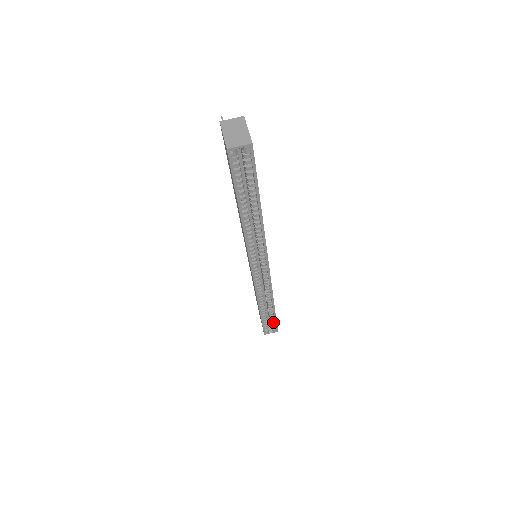
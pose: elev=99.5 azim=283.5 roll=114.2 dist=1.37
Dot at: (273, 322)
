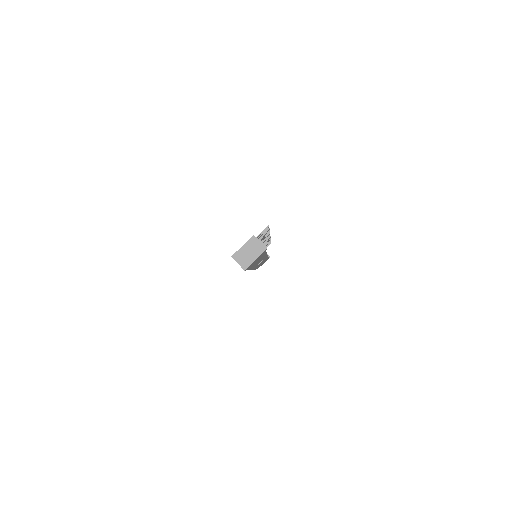
Dot at: occluded
